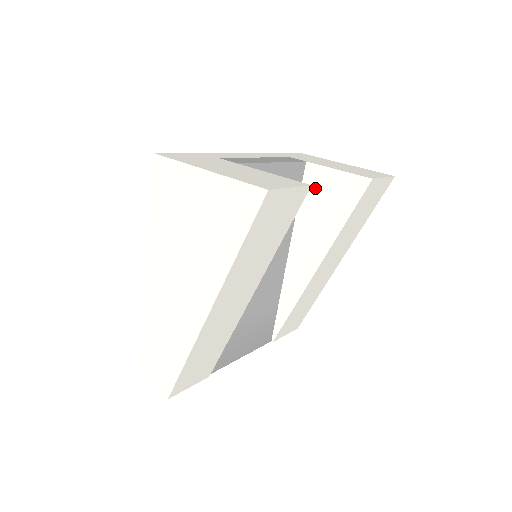
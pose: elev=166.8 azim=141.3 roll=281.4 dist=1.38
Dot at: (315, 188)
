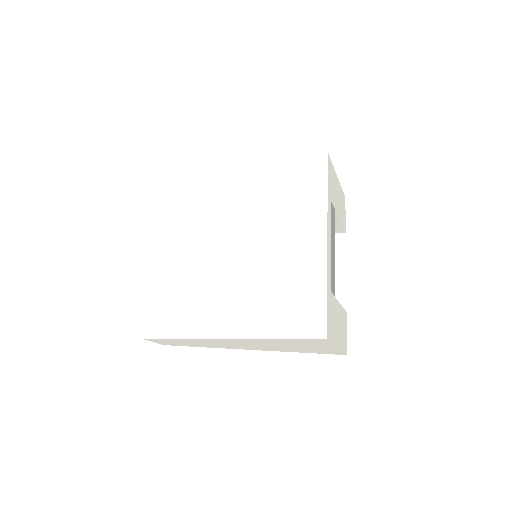
Dot at: occluded
